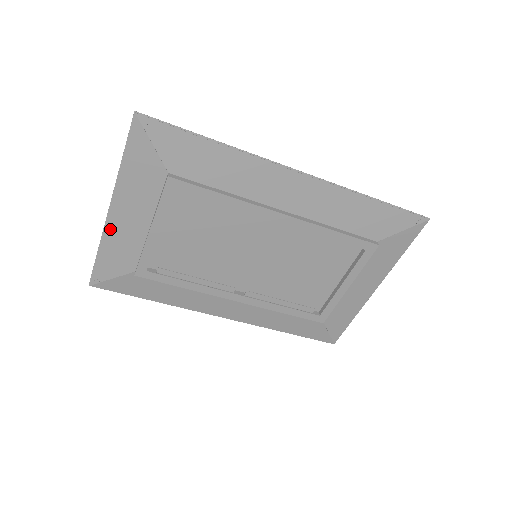
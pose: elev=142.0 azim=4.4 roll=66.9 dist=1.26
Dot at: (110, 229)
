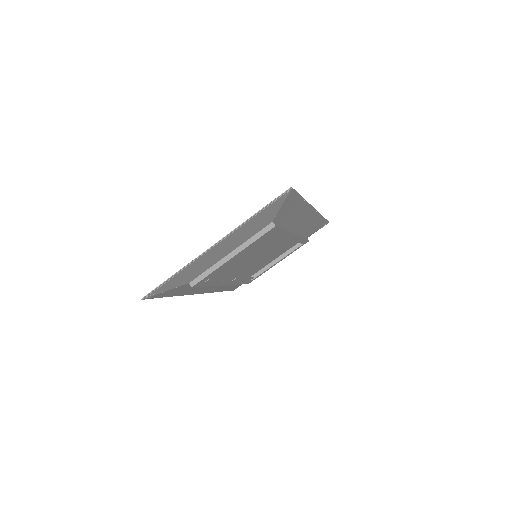
Dot at: (201, 258)
